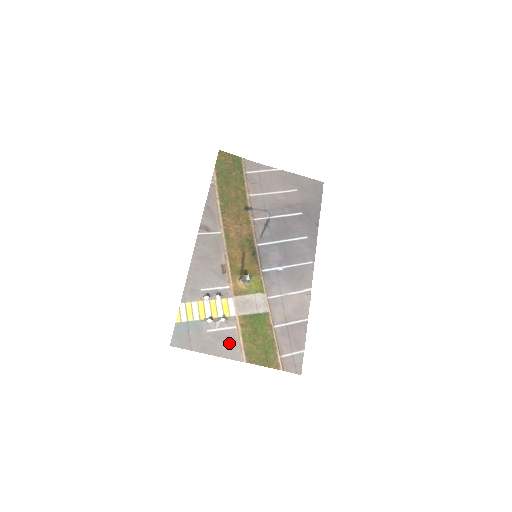
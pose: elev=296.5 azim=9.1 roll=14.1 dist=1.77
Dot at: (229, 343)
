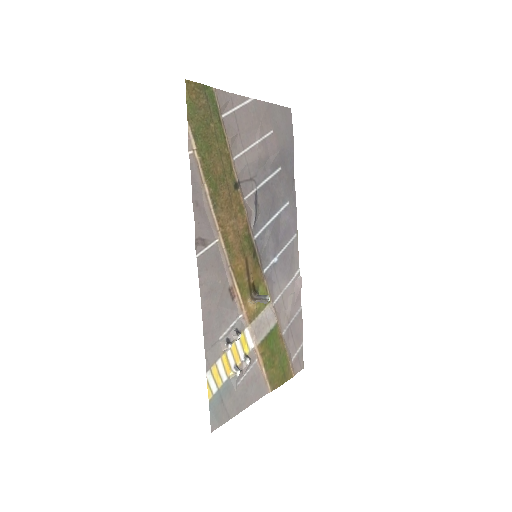
Dot at: (256, 383)
